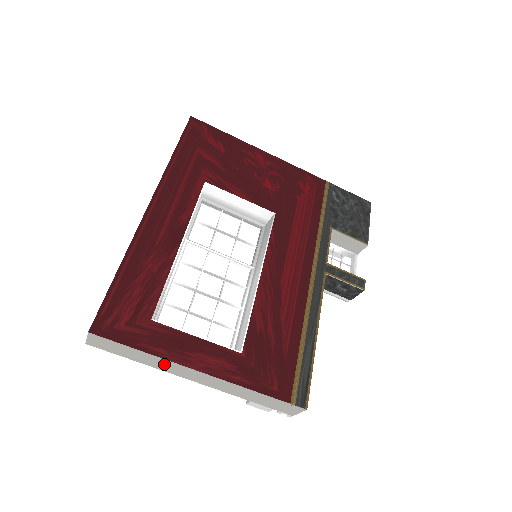
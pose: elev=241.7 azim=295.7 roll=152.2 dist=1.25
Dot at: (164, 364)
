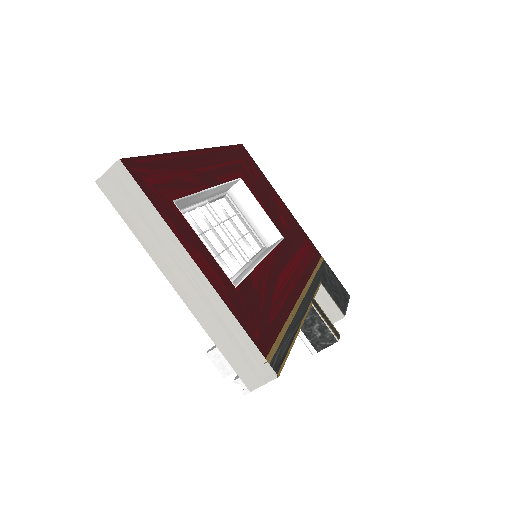
Dot at: (163, 242)
